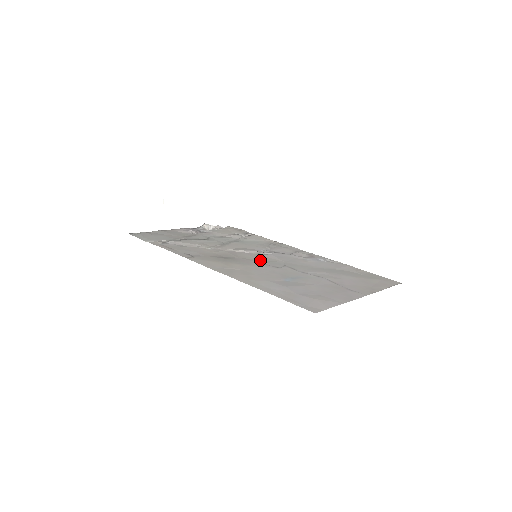
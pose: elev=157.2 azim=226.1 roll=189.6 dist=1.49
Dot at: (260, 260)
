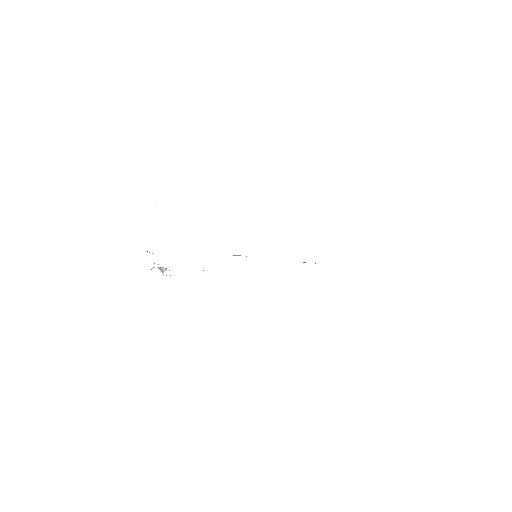
Dot at: occluded
